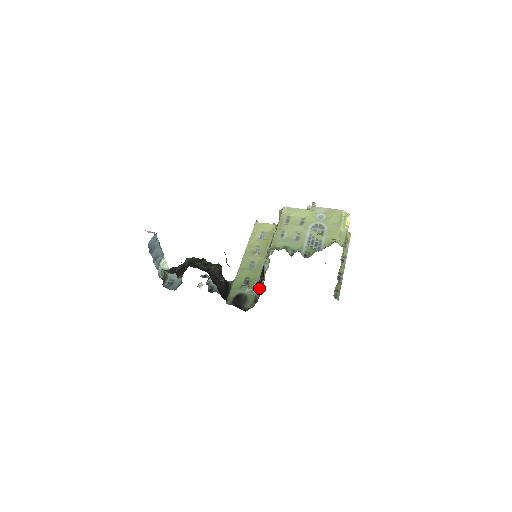
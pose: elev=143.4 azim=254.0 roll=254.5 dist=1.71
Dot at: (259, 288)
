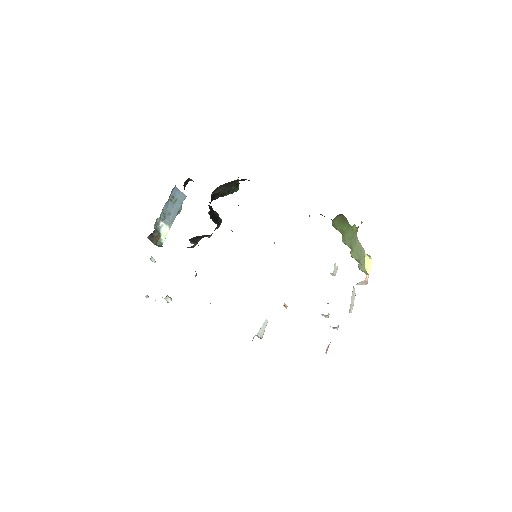
Dot at: occluded
